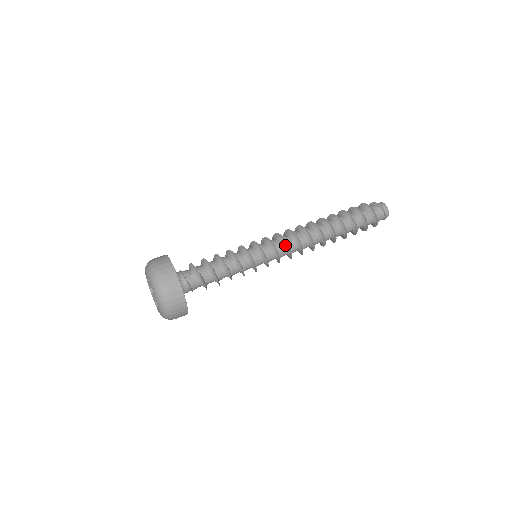
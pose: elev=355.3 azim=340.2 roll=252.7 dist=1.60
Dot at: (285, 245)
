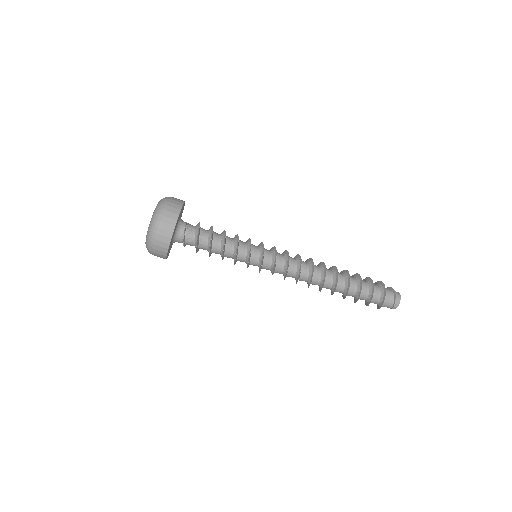
Dot at: (286, 262)
